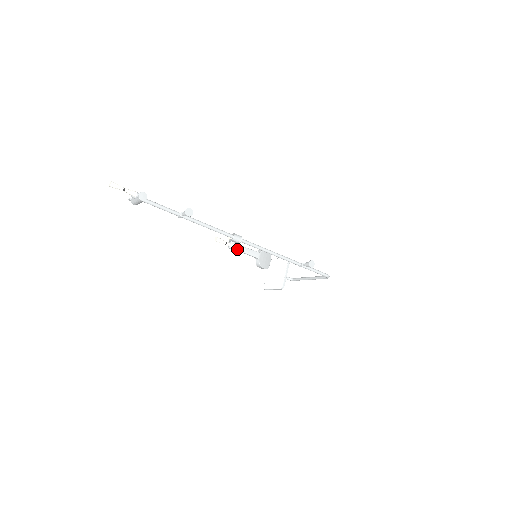
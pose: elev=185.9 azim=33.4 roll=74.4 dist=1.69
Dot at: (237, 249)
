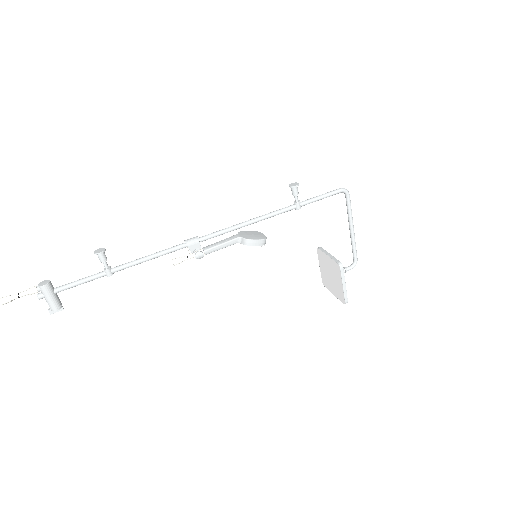
Dot at: (205, 250)
